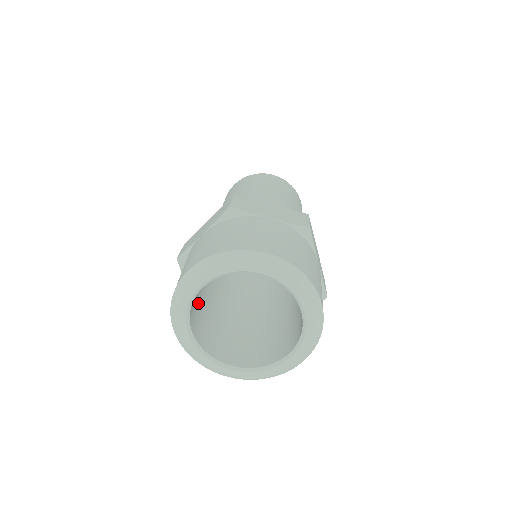
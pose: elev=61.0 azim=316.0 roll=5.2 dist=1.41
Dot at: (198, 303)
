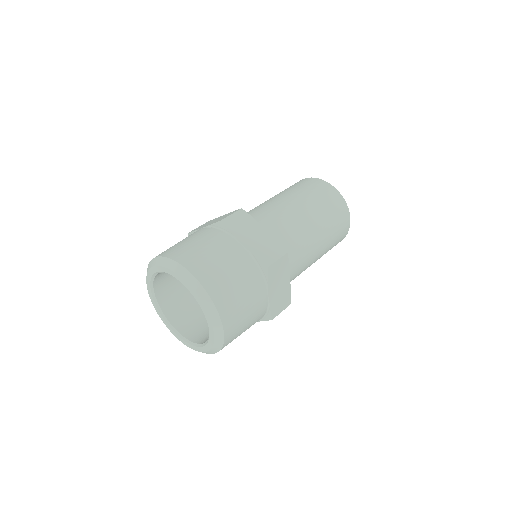
Dot at: (192, 306)
